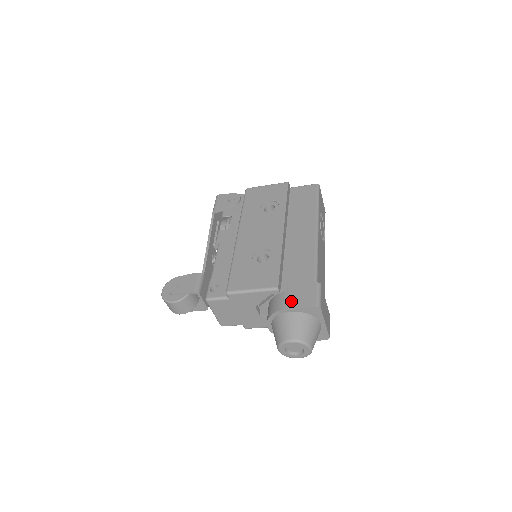
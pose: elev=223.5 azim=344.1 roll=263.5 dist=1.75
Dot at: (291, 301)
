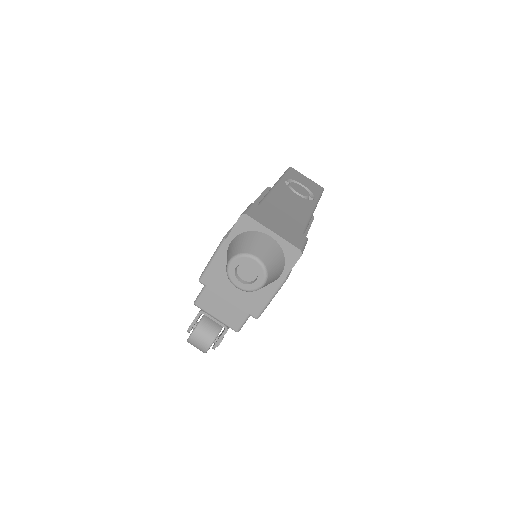
Dot at: occluded
